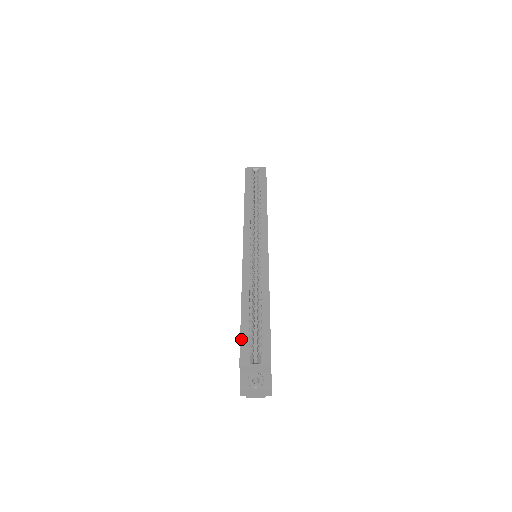
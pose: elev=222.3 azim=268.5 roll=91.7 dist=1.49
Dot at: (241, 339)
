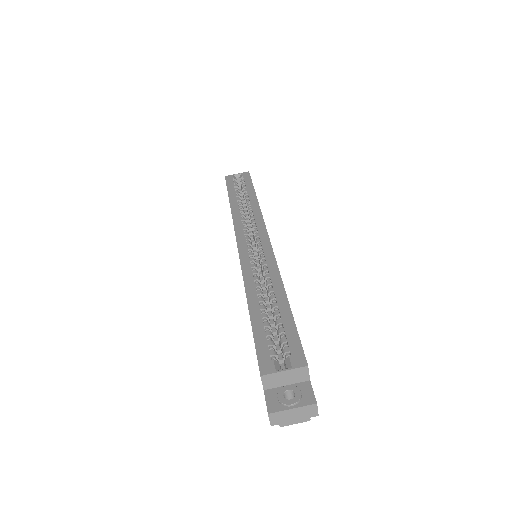
Dot at: (256, 342)
